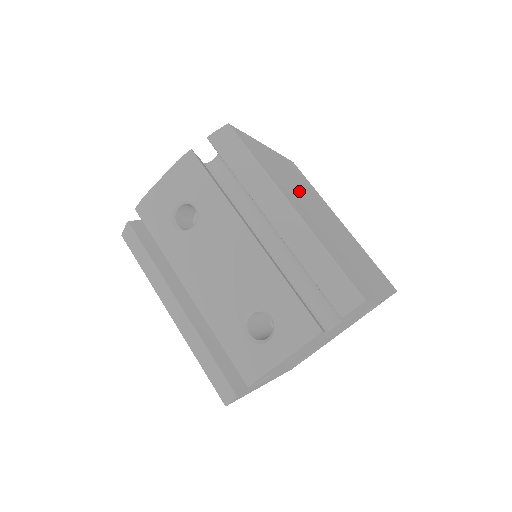
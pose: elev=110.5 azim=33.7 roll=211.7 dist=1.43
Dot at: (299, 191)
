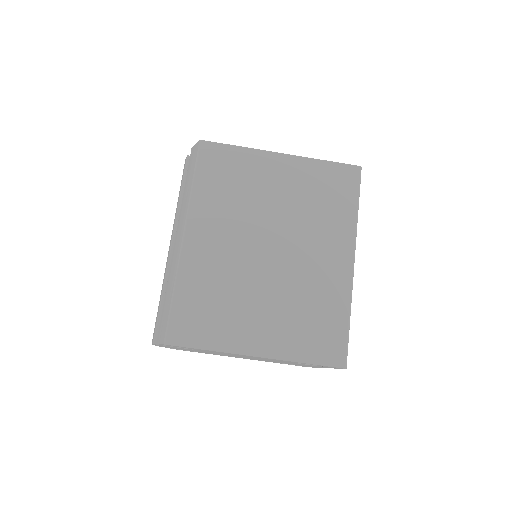
Dot at: (261, 216)
